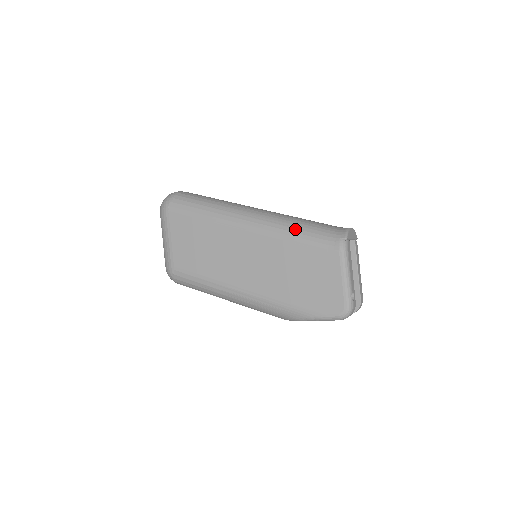
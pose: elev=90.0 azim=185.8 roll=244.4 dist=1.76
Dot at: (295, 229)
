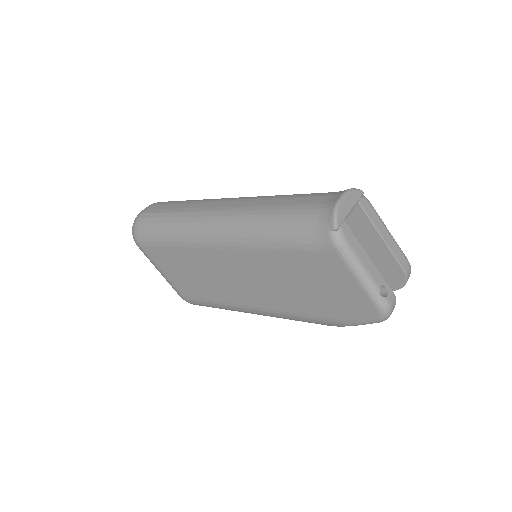
Dot at: (270, 232)
